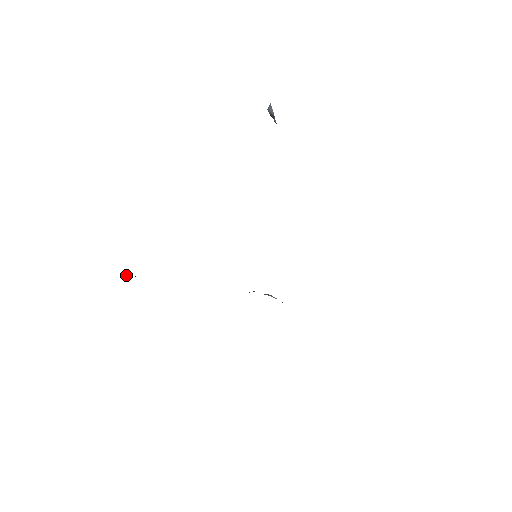
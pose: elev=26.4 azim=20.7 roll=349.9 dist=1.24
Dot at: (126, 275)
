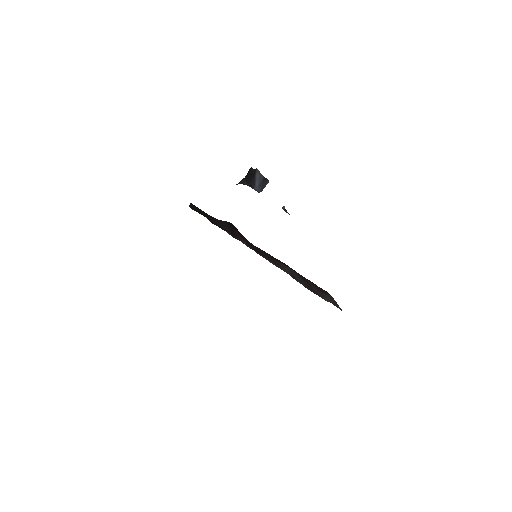
Dot at: occluded
